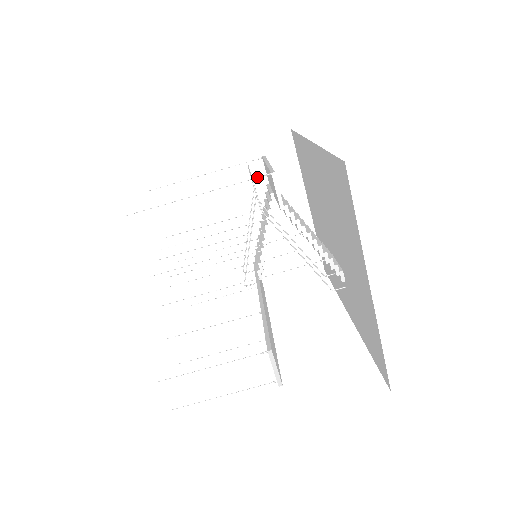
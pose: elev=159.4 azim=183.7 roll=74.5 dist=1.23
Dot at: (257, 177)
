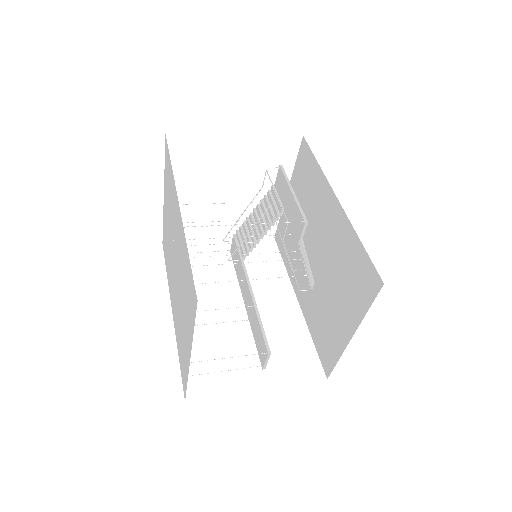
Dot at: occluded
